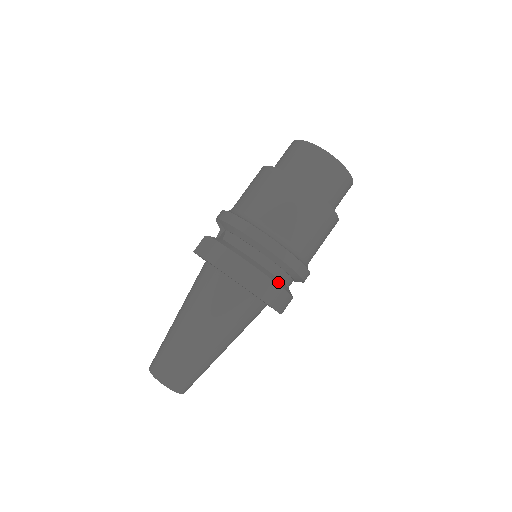
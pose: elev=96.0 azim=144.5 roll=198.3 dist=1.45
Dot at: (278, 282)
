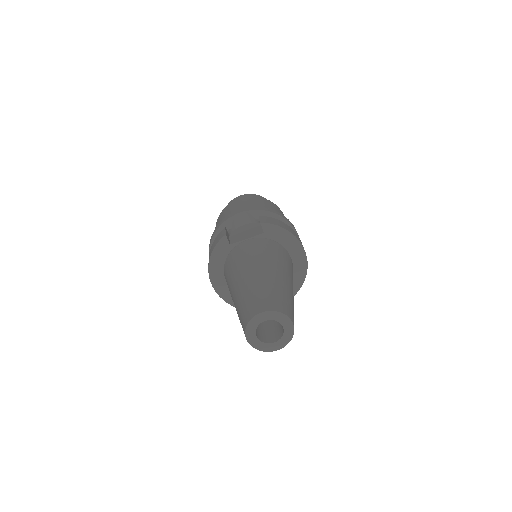
Dot at: occluded
